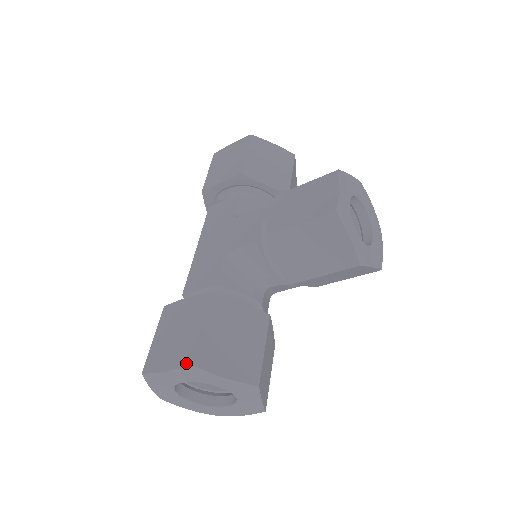
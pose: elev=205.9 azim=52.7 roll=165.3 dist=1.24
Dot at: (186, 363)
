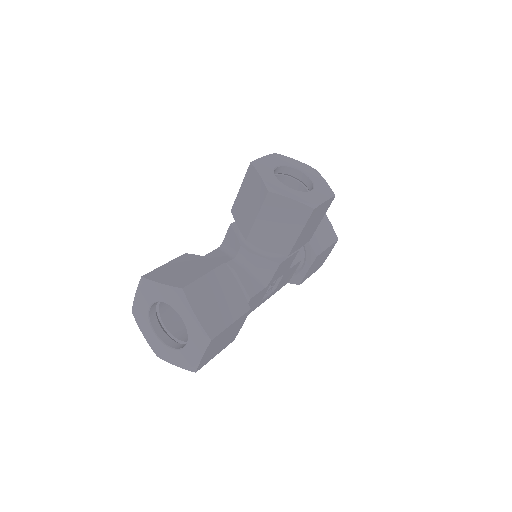
Dot at: (141, 279)
